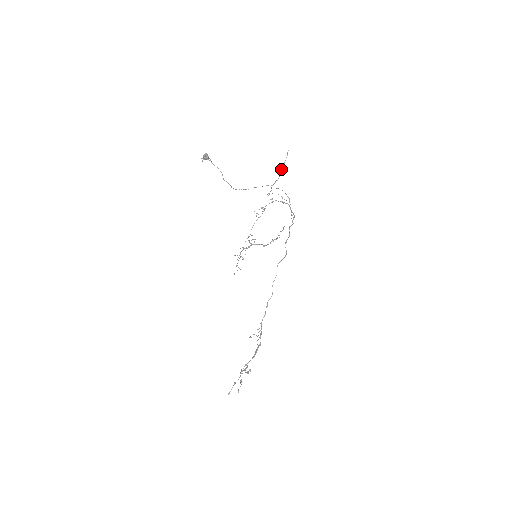
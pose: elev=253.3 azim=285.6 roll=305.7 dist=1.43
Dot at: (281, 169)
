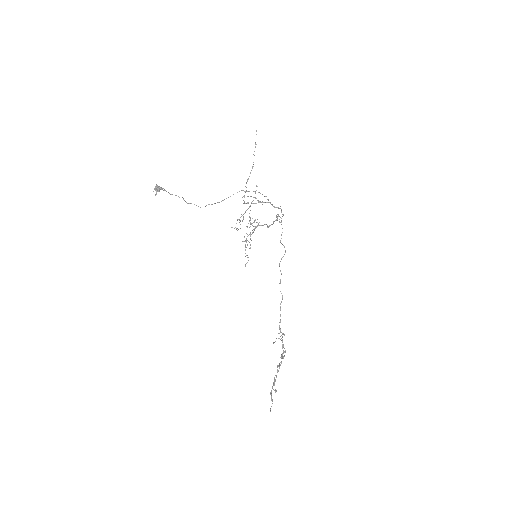
Dot at: (253, 154)
